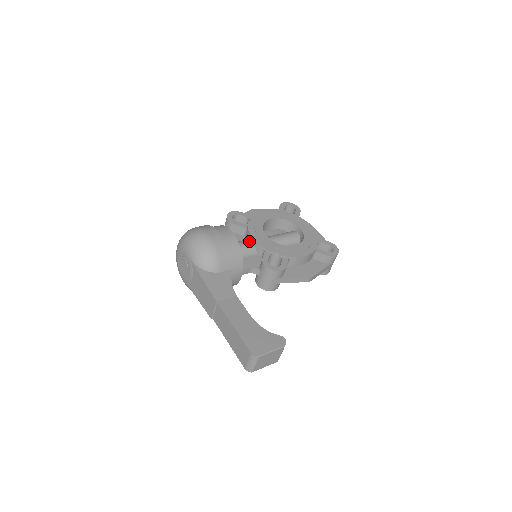
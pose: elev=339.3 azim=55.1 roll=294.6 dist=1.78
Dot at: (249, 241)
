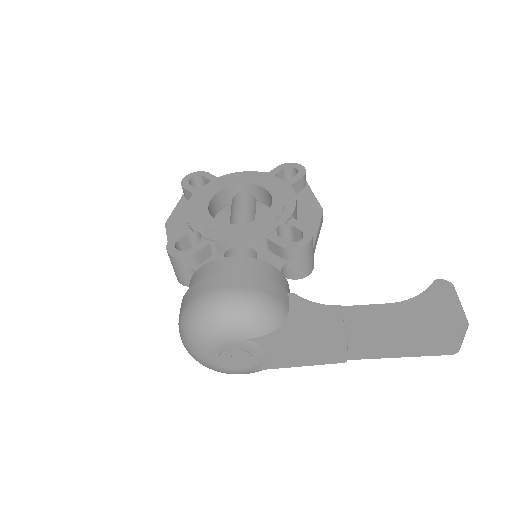
Dot at: (235, 250)
